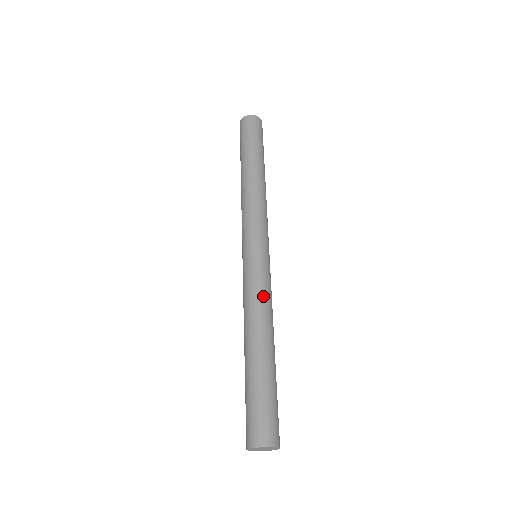
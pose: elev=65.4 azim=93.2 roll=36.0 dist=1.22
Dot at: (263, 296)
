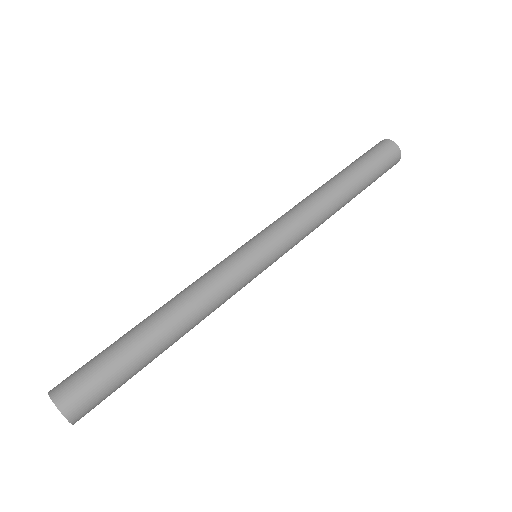
Dot at: (219, 296)
